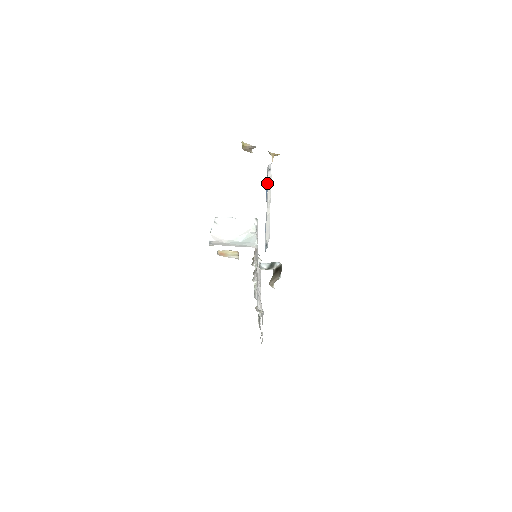
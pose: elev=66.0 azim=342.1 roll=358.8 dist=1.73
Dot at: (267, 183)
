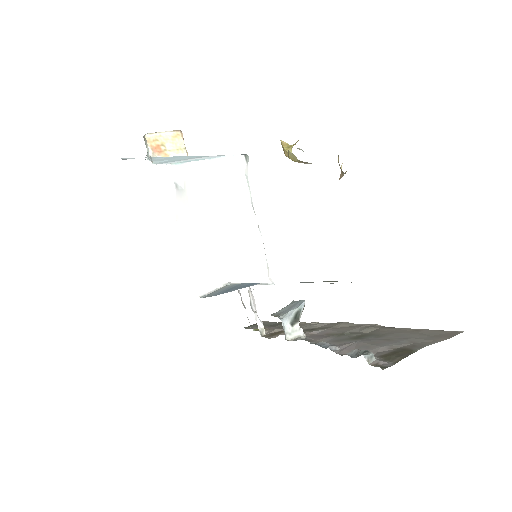
Dot at: occluded
